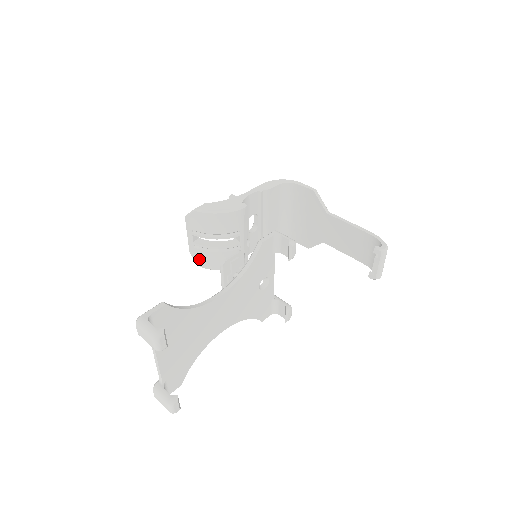
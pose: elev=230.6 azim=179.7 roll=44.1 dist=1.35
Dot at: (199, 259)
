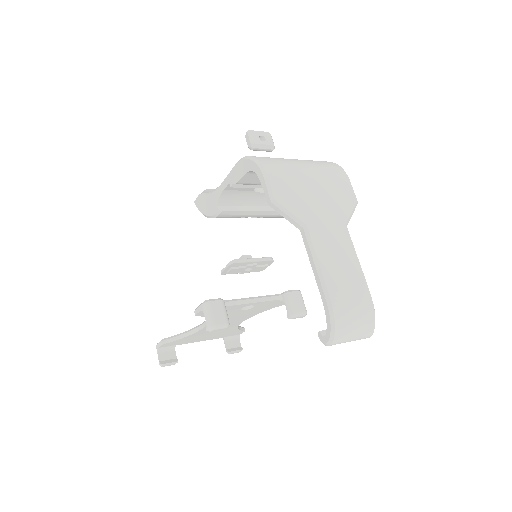
Dot at: occluded
